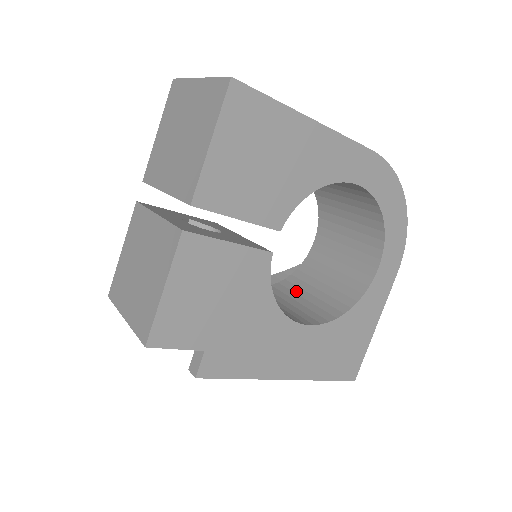
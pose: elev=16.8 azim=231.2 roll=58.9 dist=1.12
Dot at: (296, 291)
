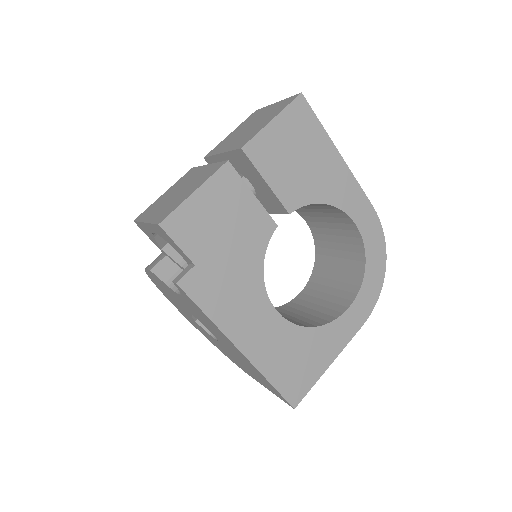
Dot at: occluded
